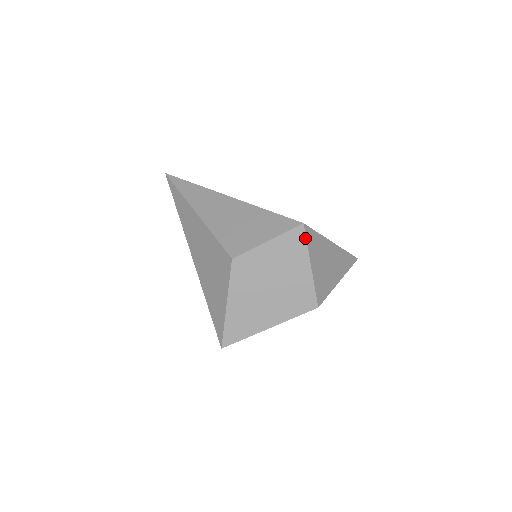
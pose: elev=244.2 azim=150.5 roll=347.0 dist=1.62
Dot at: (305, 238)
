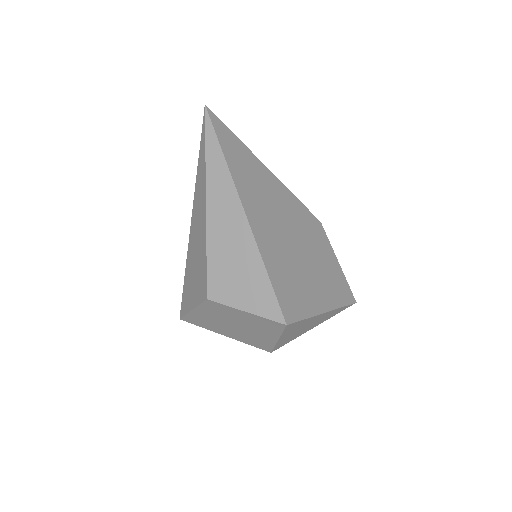
Dot at: (283, 330)
